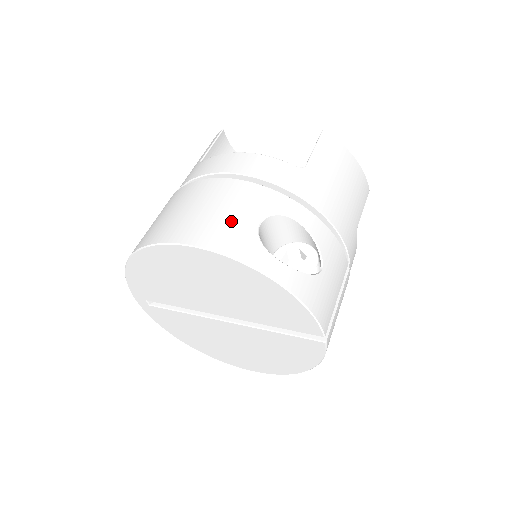
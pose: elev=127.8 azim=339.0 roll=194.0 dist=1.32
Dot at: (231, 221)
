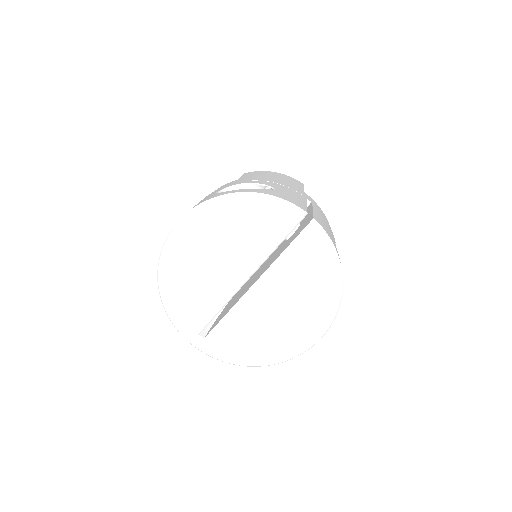
Dot at: occluded
